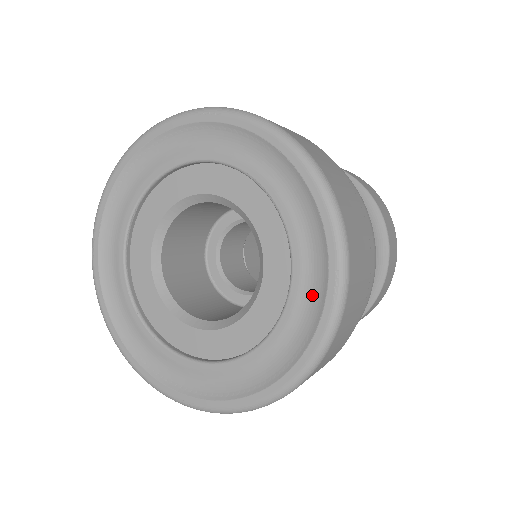
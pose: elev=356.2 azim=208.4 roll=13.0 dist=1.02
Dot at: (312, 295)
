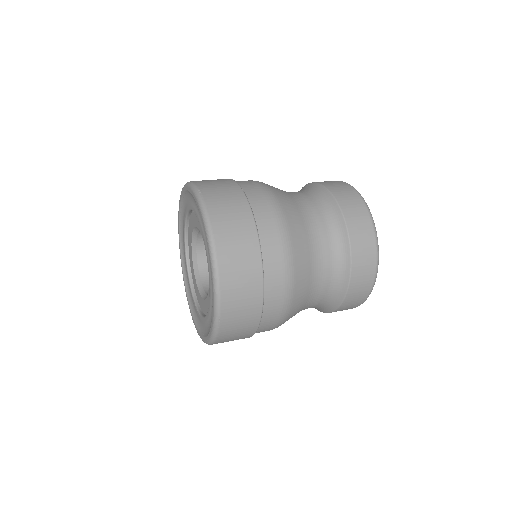
Dot at: occluded
